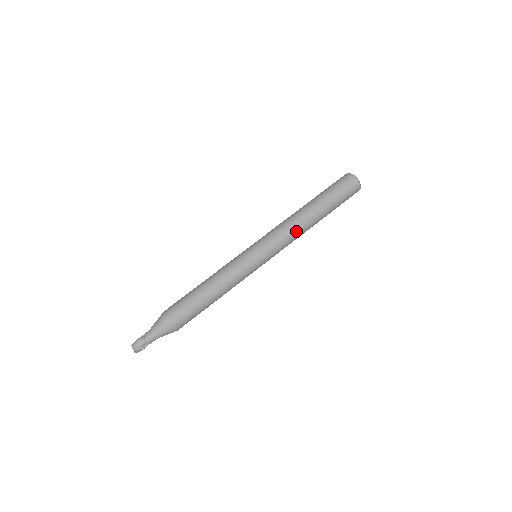
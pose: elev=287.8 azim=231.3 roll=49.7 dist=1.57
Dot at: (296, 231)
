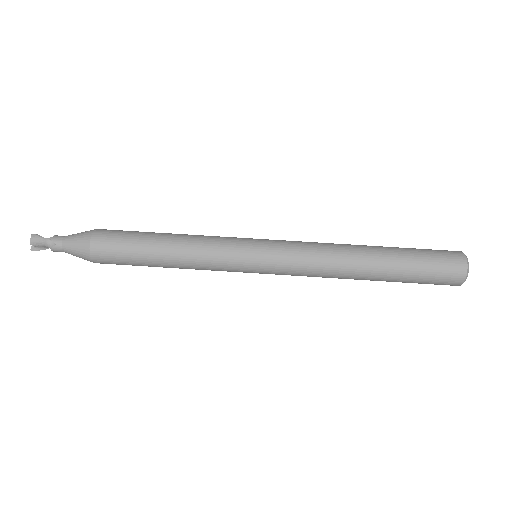
Dot at: (326, 277)
